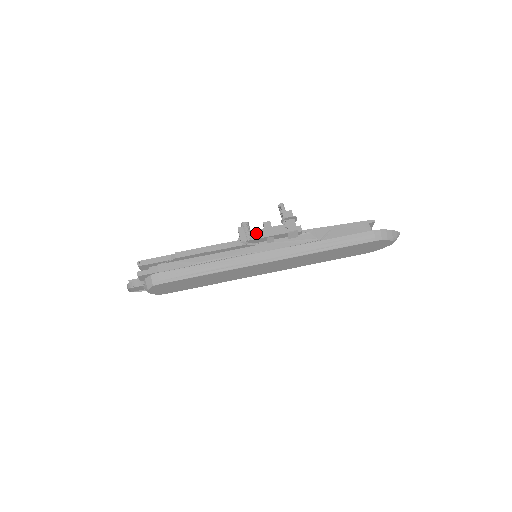
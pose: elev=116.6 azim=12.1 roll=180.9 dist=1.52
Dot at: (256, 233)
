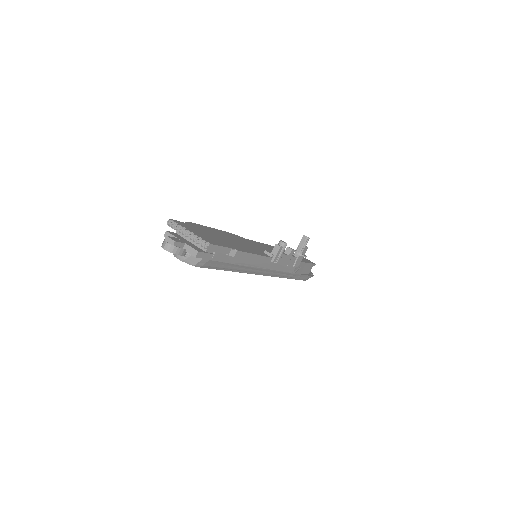
Dot at: (284, 258)
